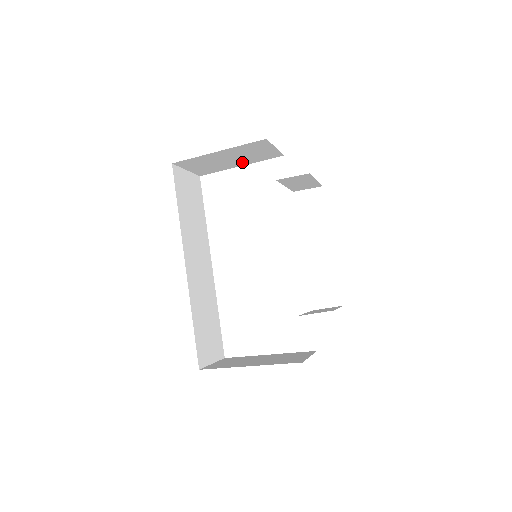
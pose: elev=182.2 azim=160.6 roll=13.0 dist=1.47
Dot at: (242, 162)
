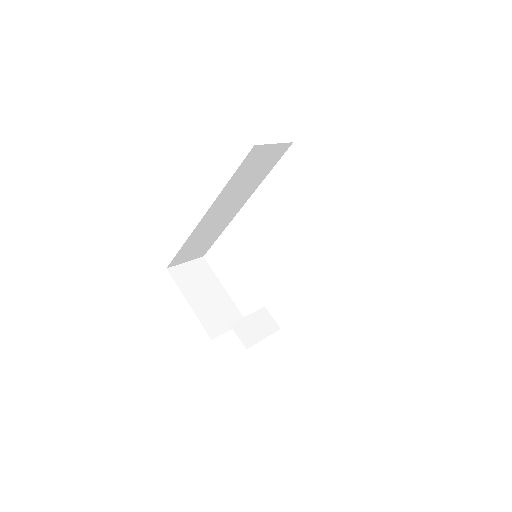
Dot at: occluded
